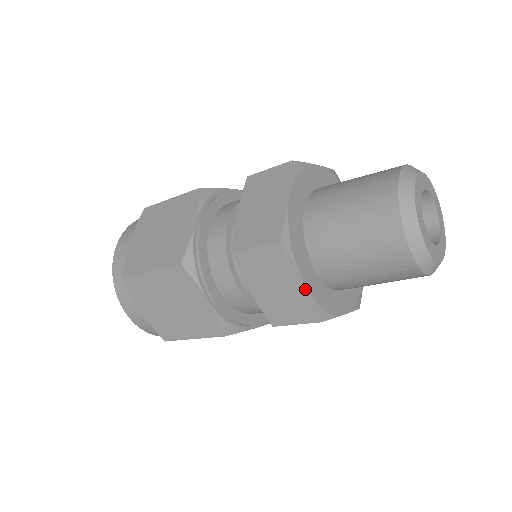
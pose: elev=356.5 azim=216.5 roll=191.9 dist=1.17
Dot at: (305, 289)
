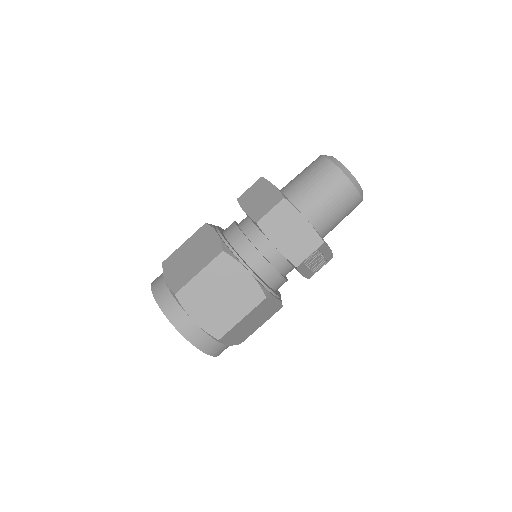
Dot at: (308, 223)
